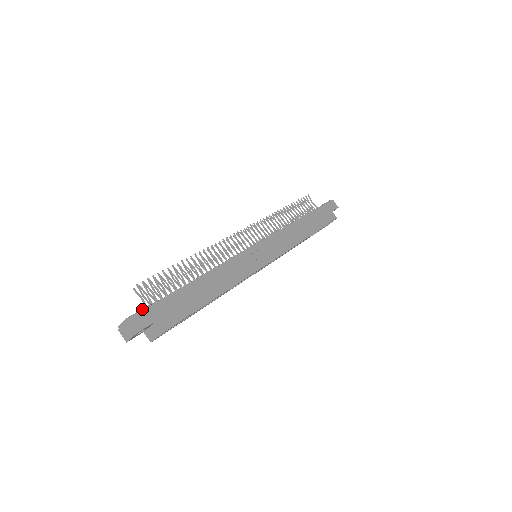
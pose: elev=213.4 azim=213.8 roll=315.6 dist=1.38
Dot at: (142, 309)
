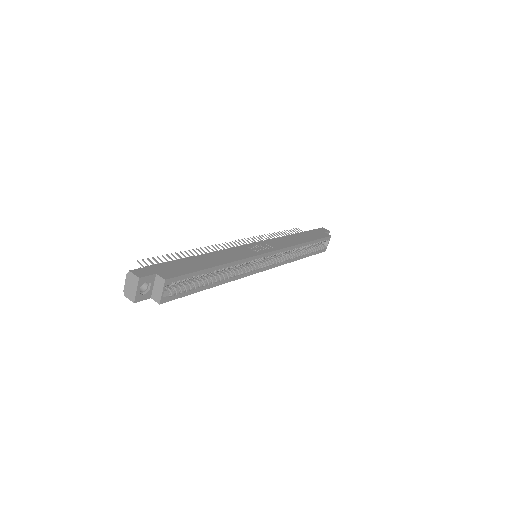
Dot at: (143, 269)
